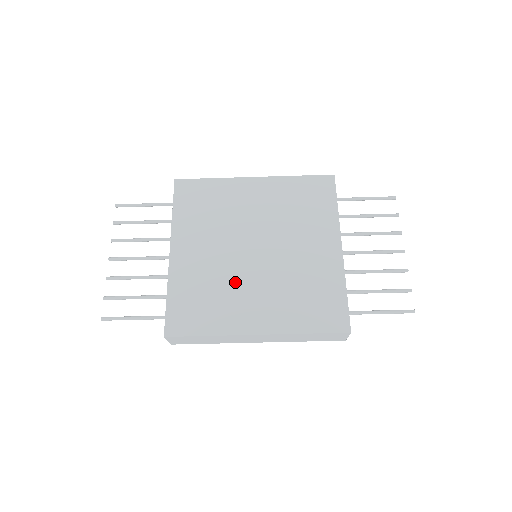
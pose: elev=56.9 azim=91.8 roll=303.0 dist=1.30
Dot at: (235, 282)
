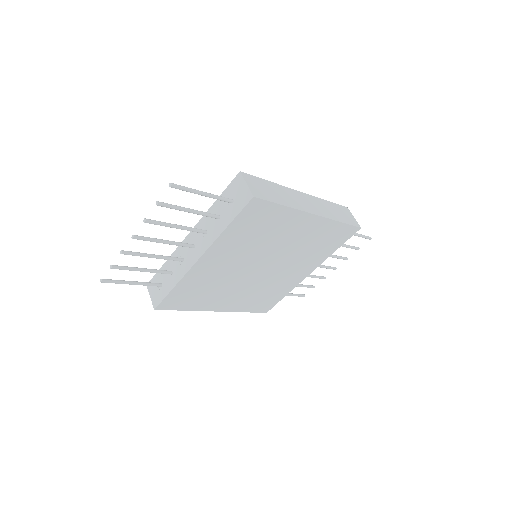
Dot at: (230, 285)
